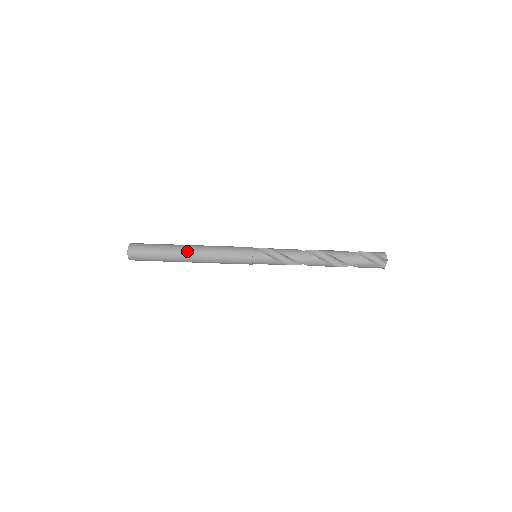
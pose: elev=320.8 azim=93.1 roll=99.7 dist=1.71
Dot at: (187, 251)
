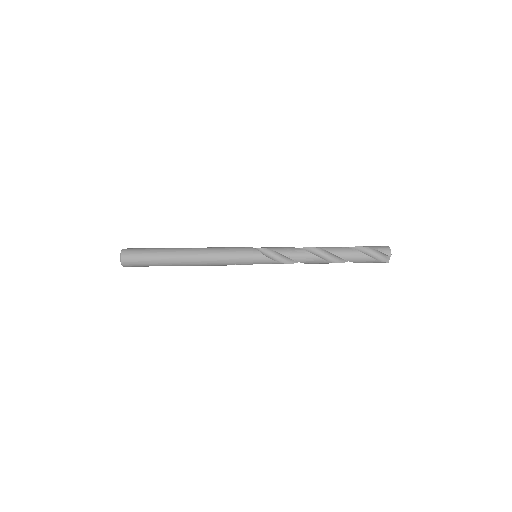
Dot at: (184, 258)
